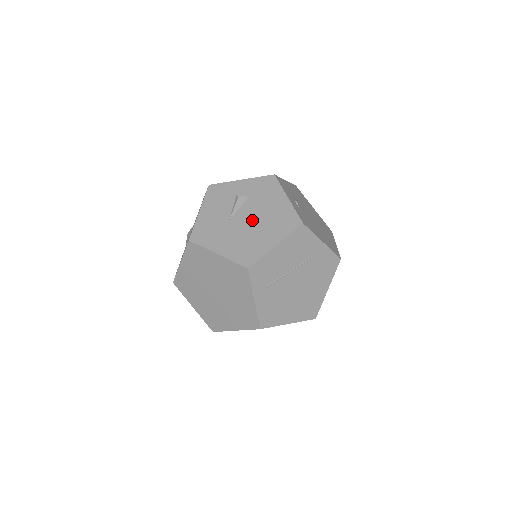
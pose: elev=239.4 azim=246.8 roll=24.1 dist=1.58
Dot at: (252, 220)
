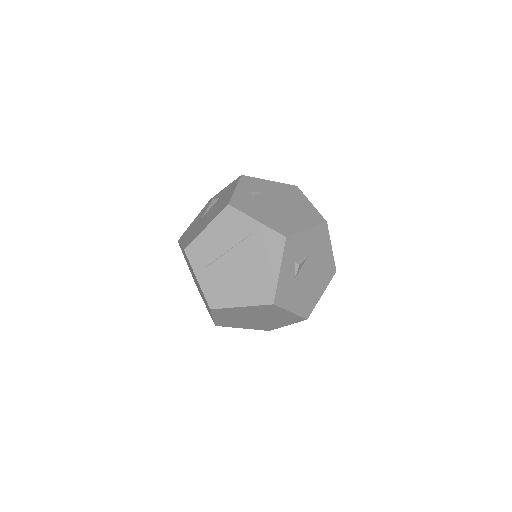
Dot at: (209, 214)
